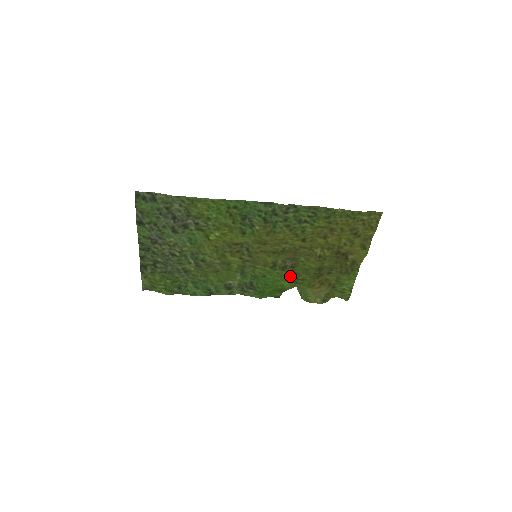
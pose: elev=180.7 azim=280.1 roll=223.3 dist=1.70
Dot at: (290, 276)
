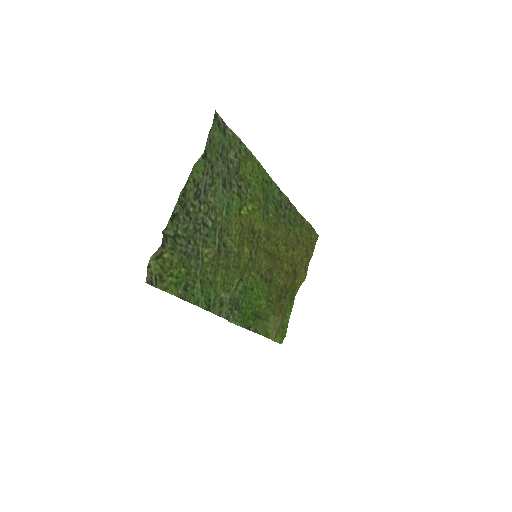
Dot at: (267, 294)
